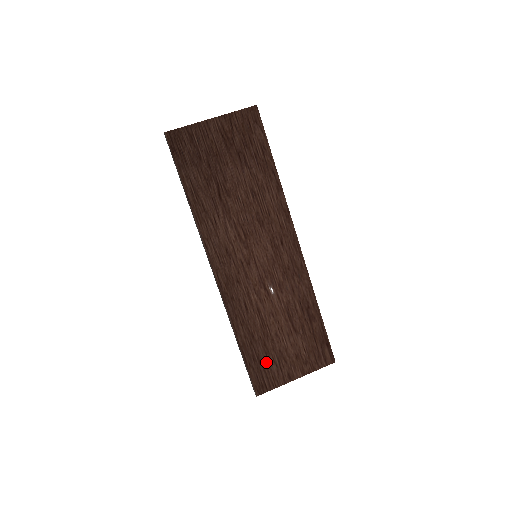
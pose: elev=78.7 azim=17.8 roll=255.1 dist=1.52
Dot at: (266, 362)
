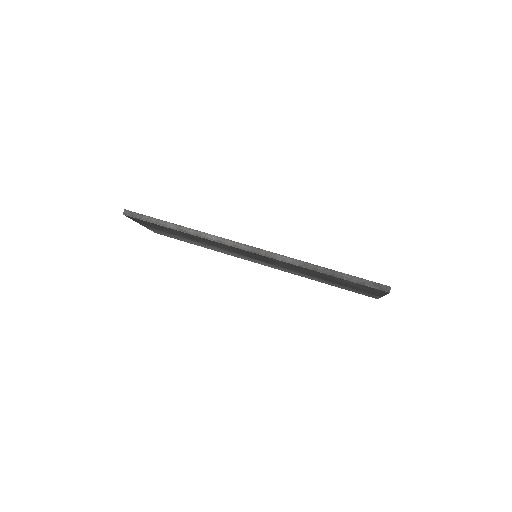
Dot at: occluded
